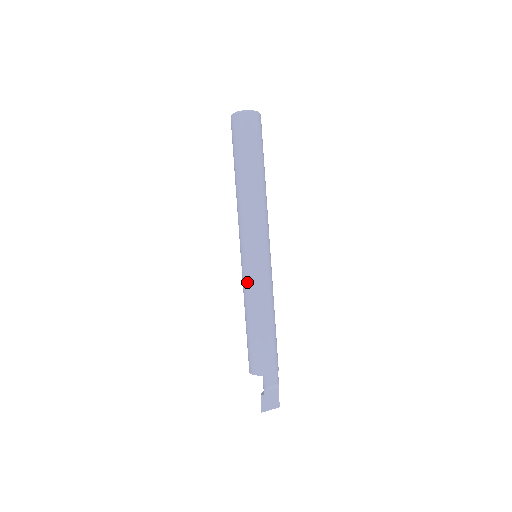
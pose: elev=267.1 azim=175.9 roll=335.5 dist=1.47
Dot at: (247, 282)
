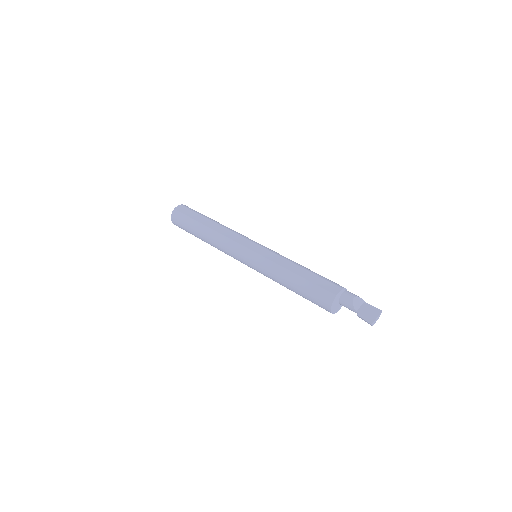
Dot at: (263, 268)
